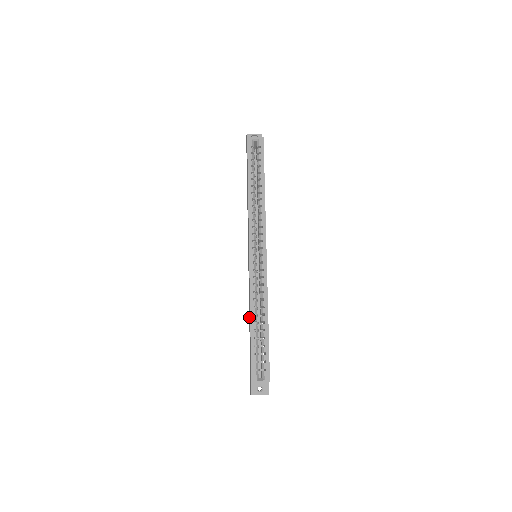
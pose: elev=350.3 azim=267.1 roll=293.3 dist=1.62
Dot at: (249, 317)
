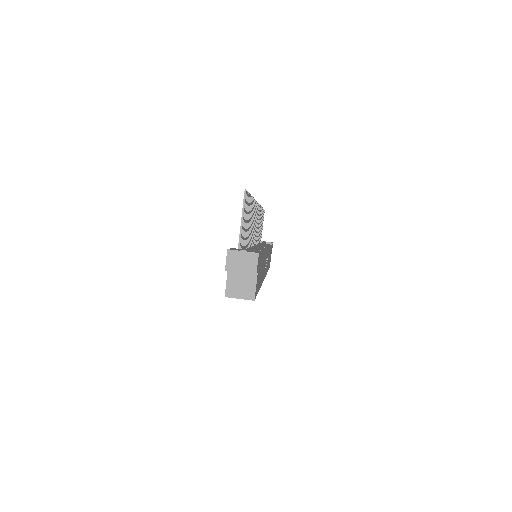
Dot at: occluded
